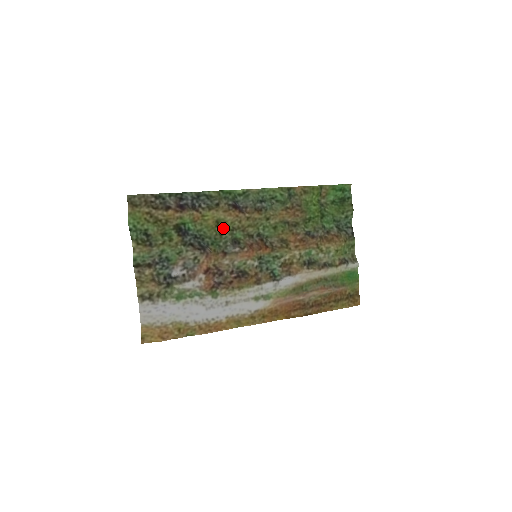
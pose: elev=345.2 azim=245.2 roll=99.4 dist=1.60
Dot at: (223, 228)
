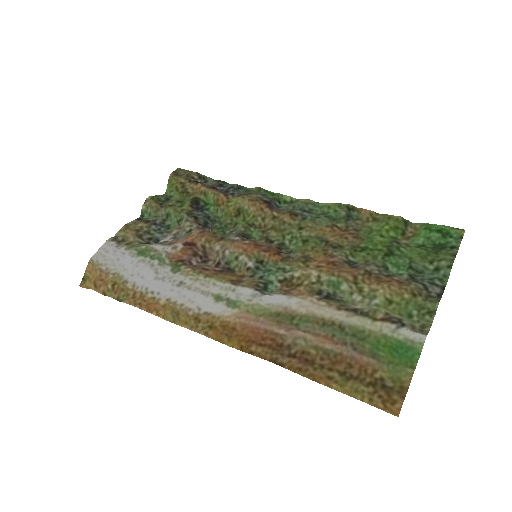
Dot at: (242, 221)
